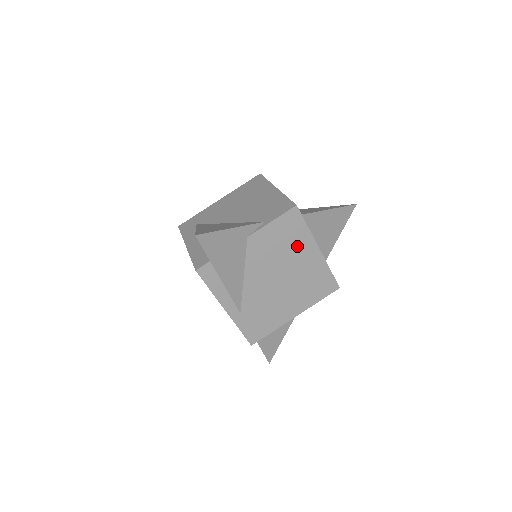
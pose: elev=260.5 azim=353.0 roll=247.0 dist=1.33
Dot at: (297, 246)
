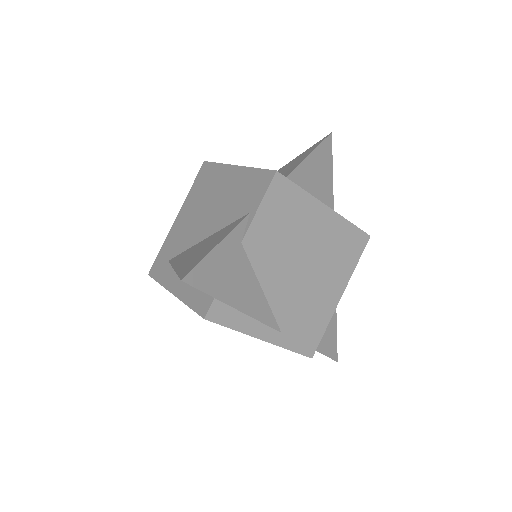
Dot at: (302, 218)
